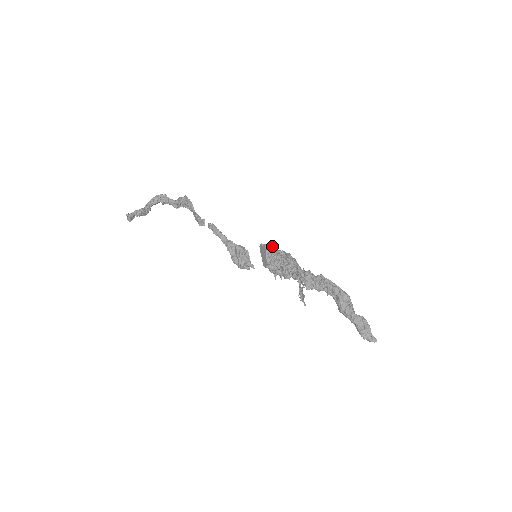
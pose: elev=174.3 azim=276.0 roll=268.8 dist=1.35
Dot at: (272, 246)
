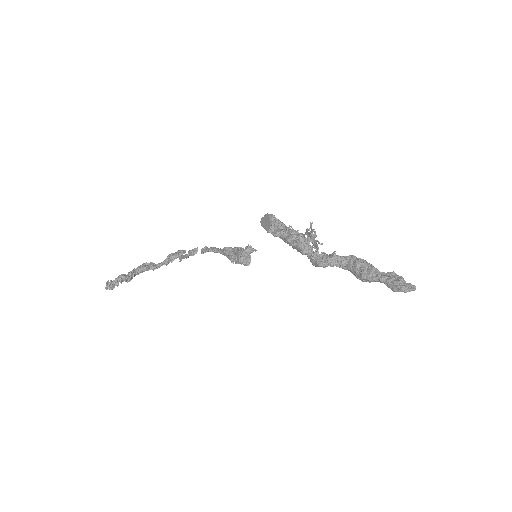
Dot at: occluded
